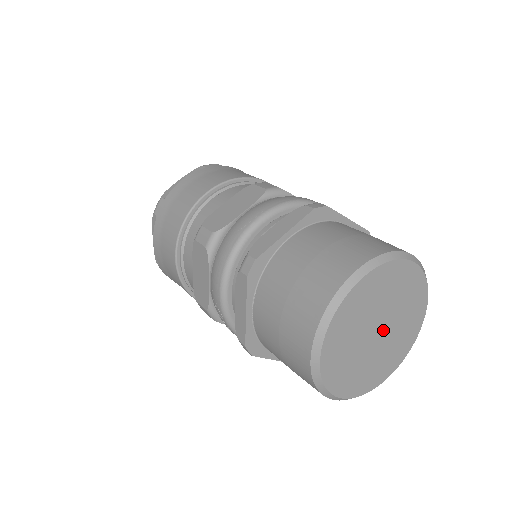
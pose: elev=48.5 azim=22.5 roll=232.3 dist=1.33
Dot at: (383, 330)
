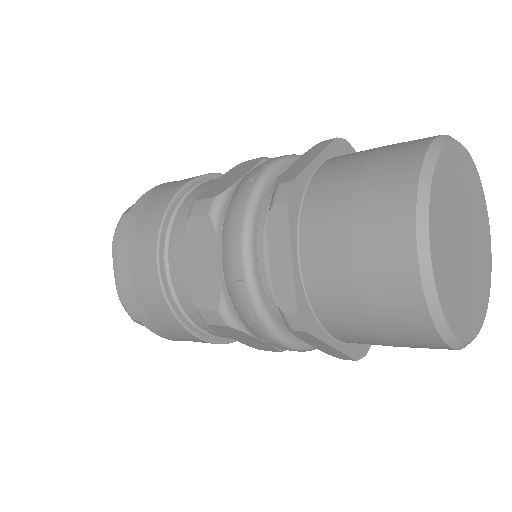
Dot at: (468, 242)
